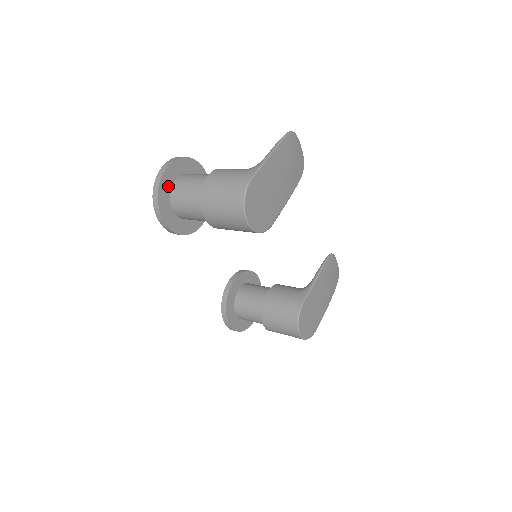
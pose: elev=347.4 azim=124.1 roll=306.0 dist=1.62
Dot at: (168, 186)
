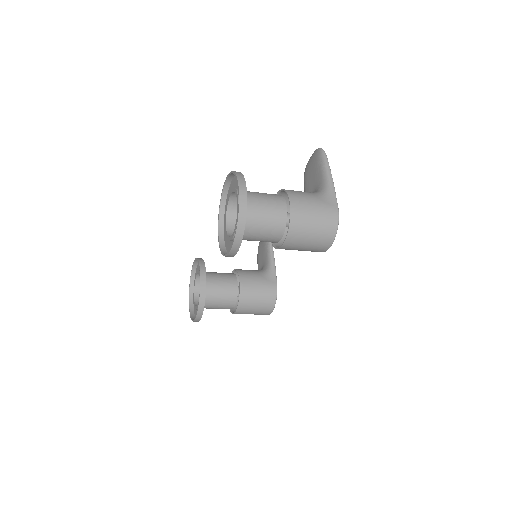
Dot at: occluded
